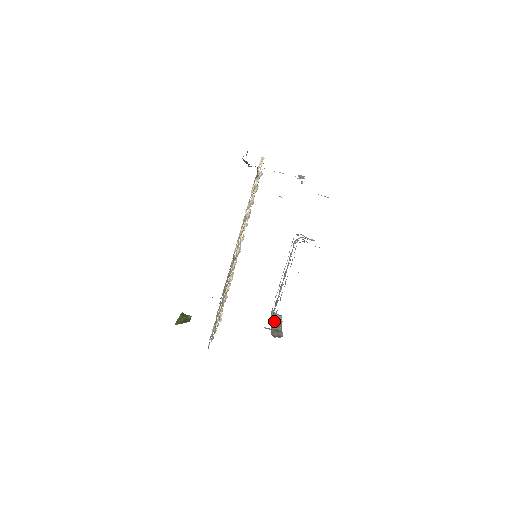
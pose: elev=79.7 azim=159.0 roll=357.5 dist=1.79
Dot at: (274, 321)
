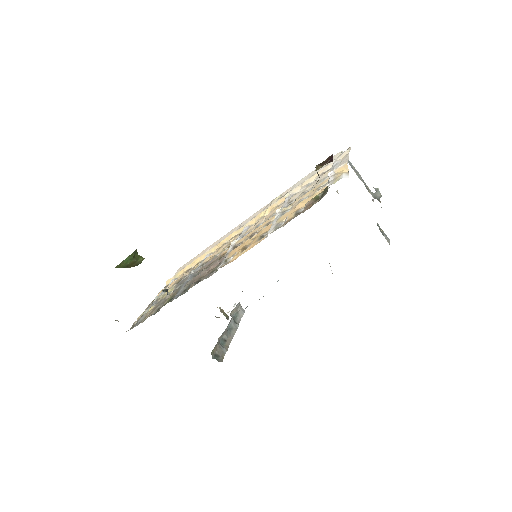
Dot at: (230, 322)
